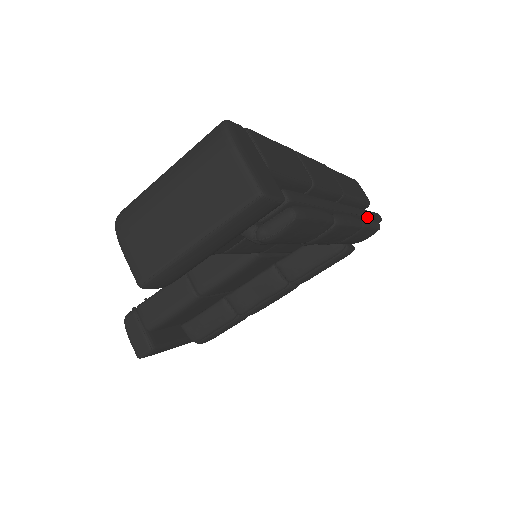
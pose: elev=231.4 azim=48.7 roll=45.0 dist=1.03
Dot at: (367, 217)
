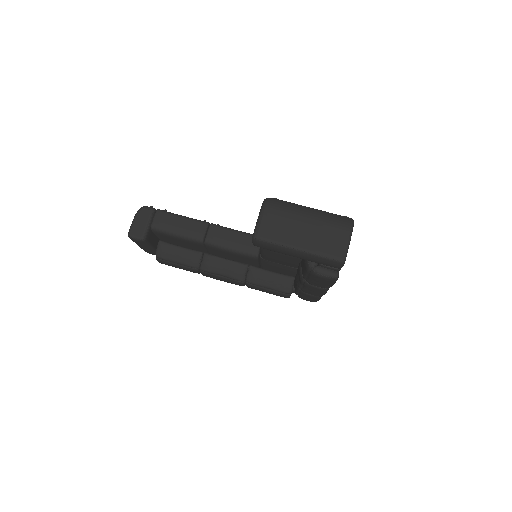
Dot at: occluded
